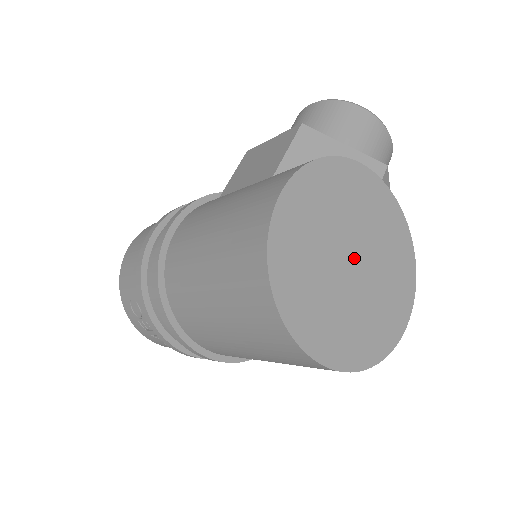
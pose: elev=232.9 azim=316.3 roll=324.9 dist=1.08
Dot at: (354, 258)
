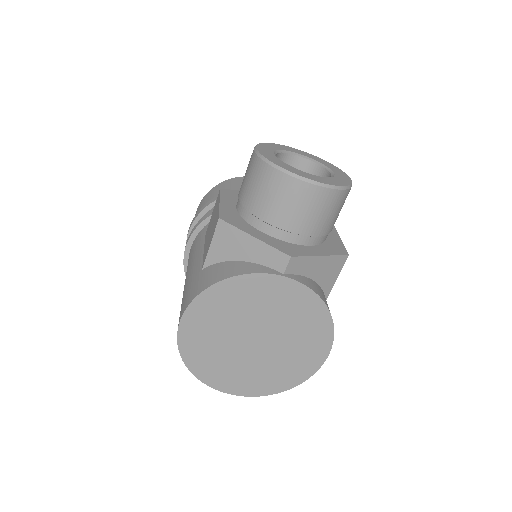
Dot at: (258, 337)
